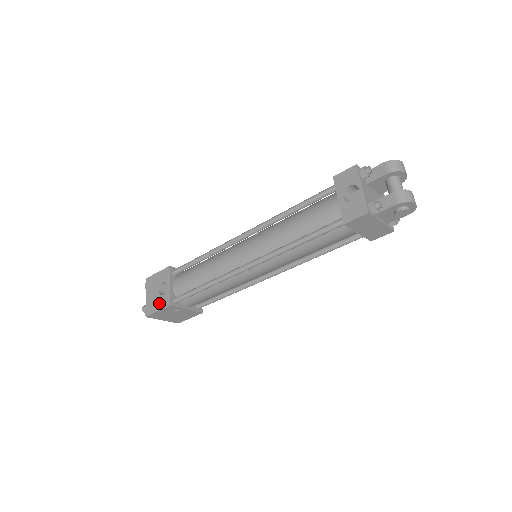
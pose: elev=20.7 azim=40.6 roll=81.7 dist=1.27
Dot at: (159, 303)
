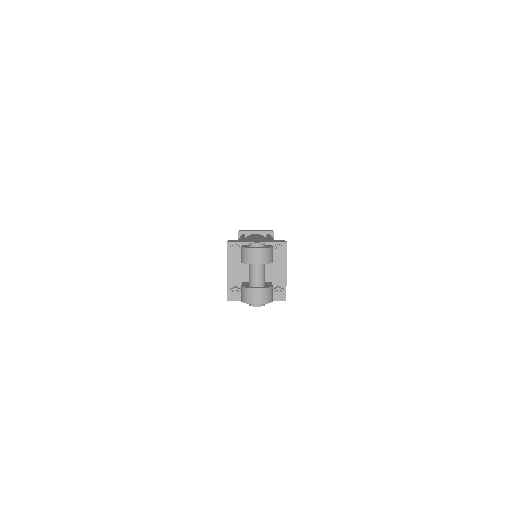
Dot at: occluded
